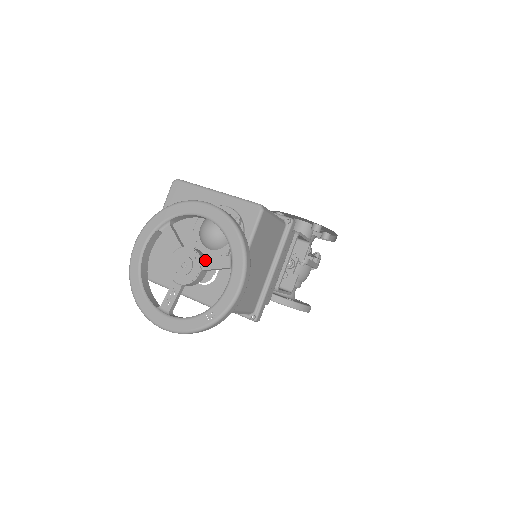
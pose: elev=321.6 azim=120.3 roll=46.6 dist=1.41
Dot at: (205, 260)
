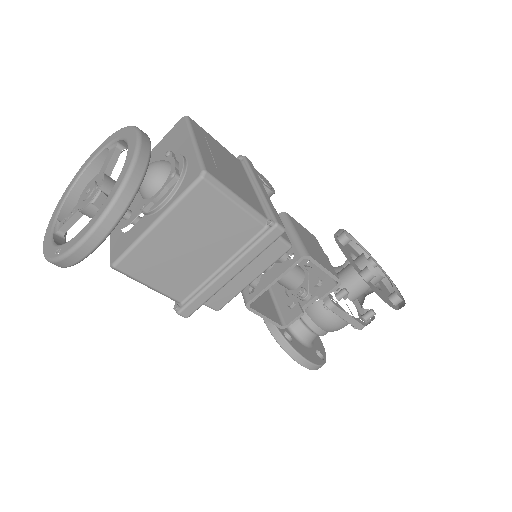
Dot at: (100, 194)
